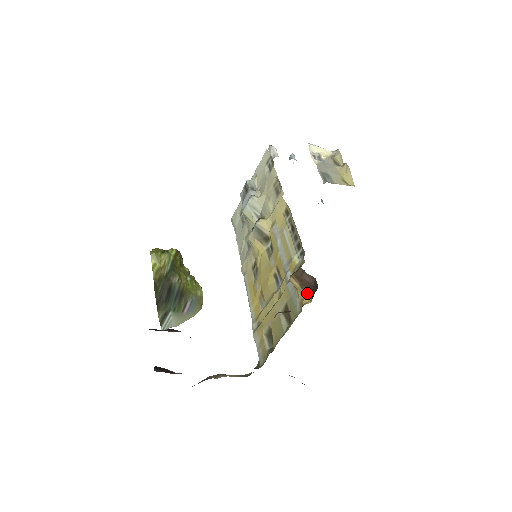
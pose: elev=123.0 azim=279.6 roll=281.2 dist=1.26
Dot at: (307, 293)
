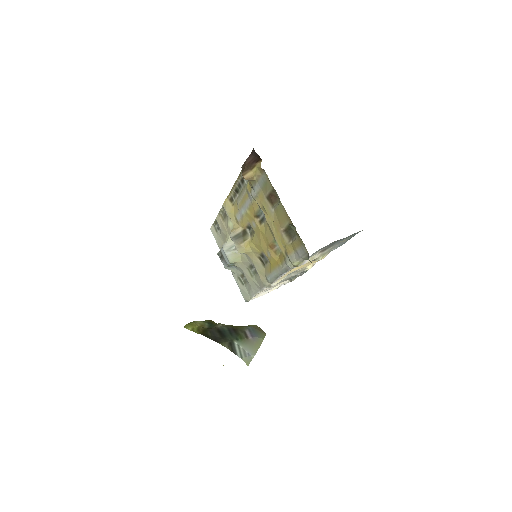
Dot at: (256, 163)
